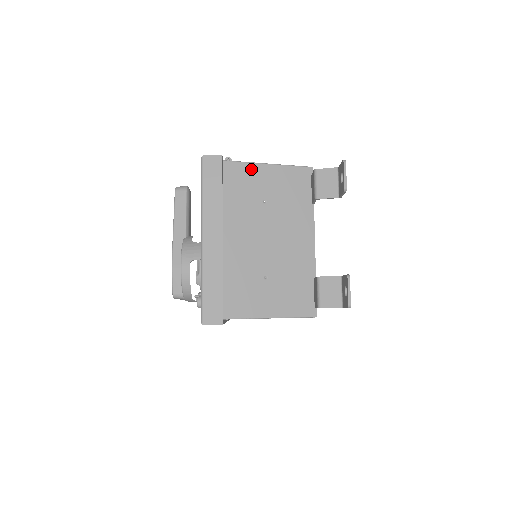
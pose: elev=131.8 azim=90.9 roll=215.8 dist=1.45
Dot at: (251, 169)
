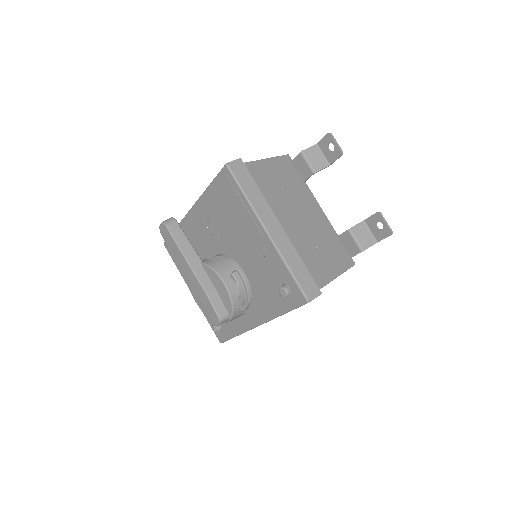
Dot at: (259, 166)
